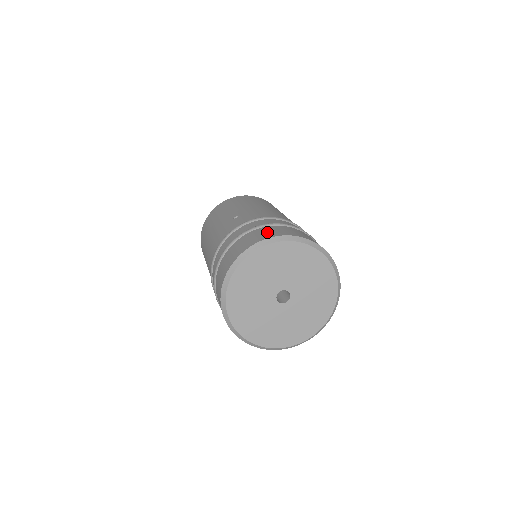
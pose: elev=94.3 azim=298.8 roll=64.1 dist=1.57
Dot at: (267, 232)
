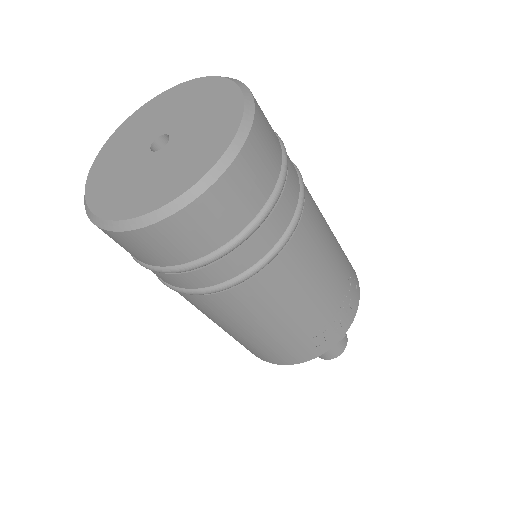
Dot at: occluded
